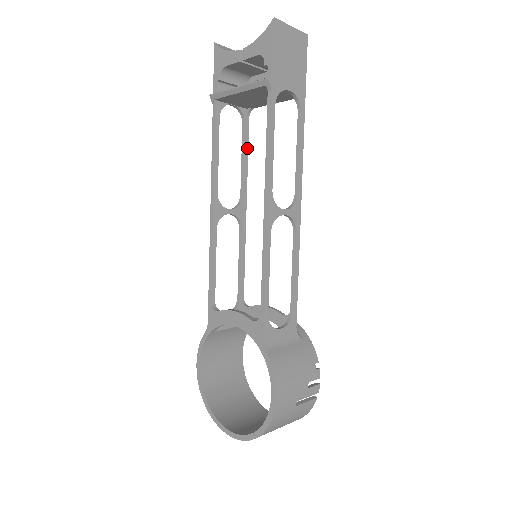
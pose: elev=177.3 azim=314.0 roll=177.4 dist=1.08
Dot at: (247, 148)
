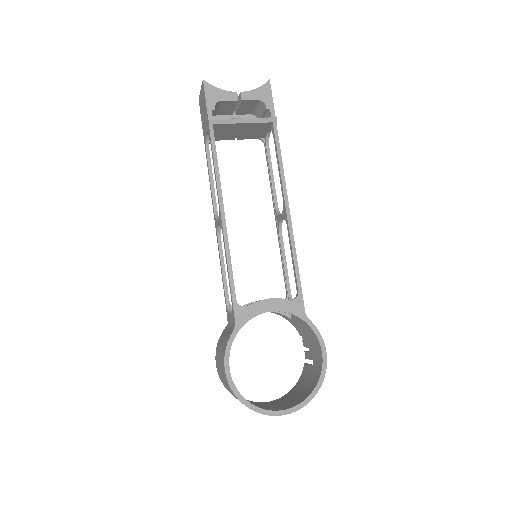
Dot at: occluded
